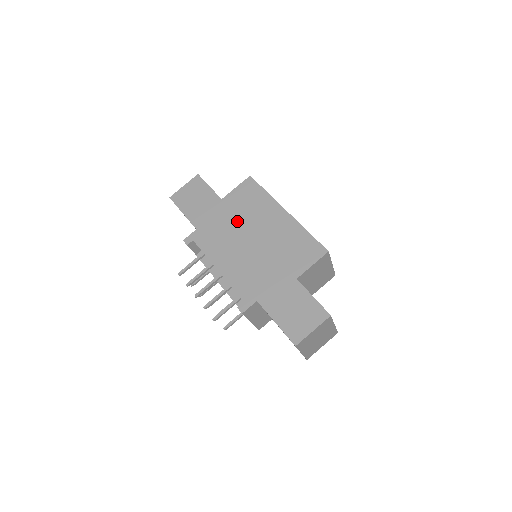
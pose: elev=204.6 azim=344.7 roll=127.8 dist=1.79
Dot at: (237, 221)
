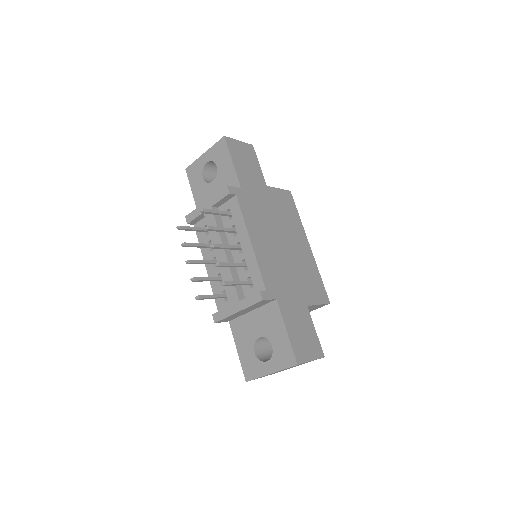
Dot at: (275, 216)
